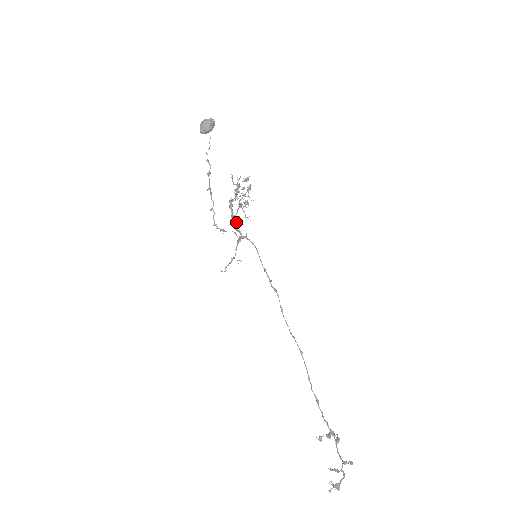
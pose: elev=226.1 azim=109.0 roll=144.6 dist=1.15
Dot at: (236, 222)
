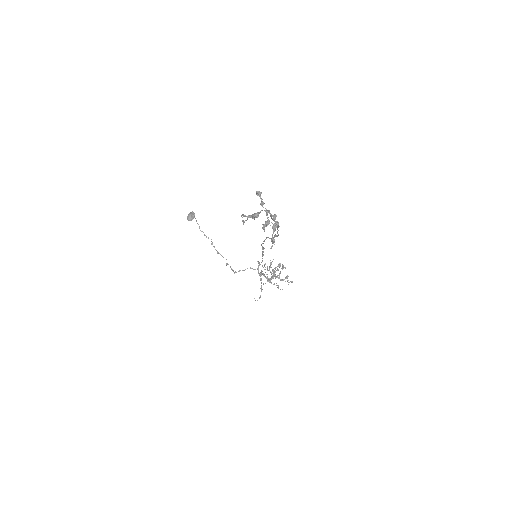
Dot at: occluded
